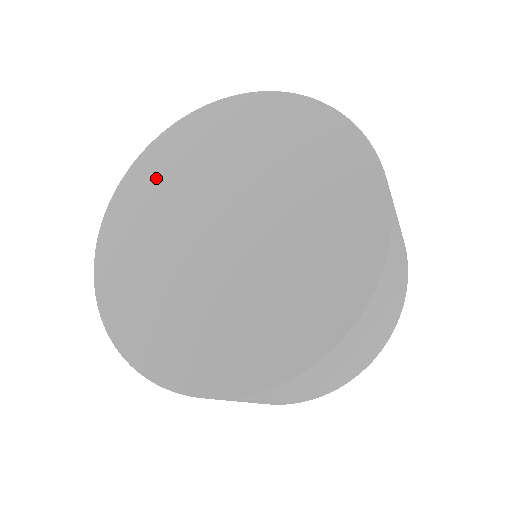
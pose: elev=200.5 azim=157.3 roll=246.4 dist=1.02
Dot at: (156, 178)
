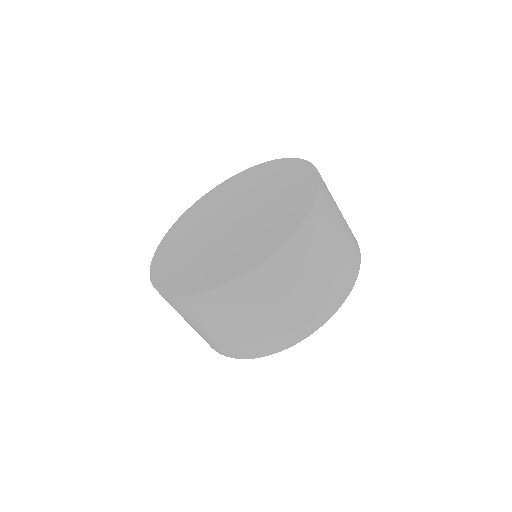
Dot at: (180, 234)
